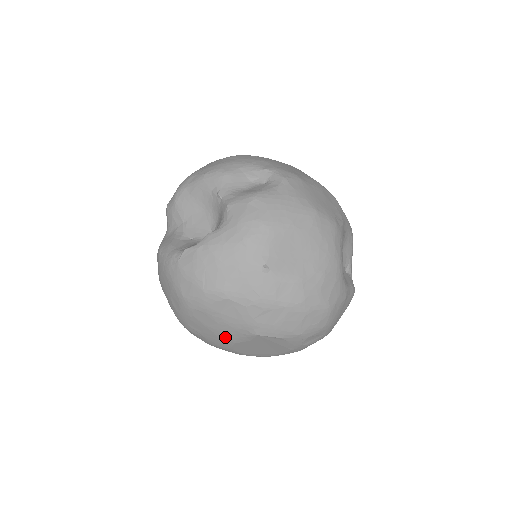
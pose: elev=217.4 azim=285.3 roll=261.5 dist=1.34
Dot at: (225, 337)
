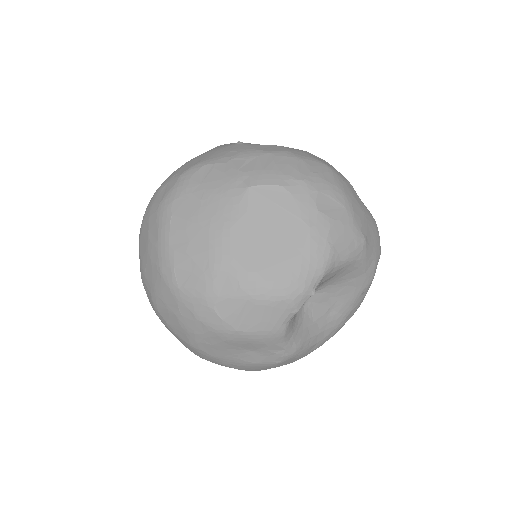
Dot at: (215, 222)
